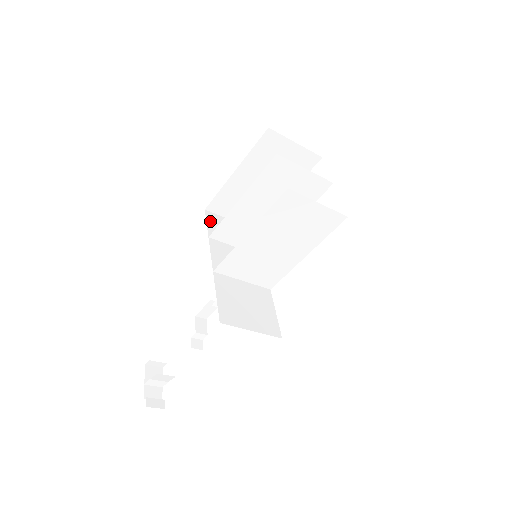
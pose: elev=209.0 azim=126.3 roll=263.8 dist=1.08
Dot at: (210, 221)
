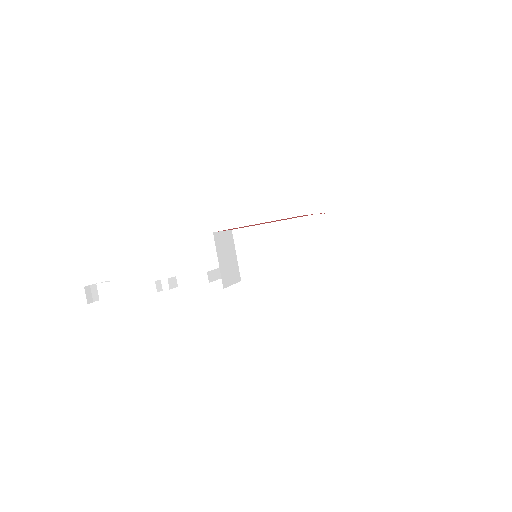
Dot at: occluded
